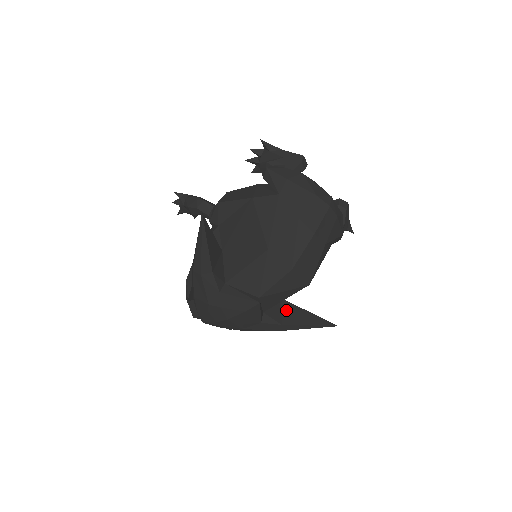
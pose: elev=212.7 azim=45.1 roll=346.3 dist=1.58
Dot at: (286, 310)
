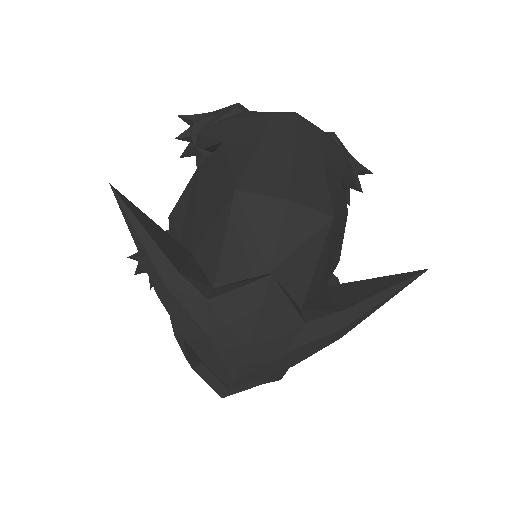
Dot at: (337, 294)
